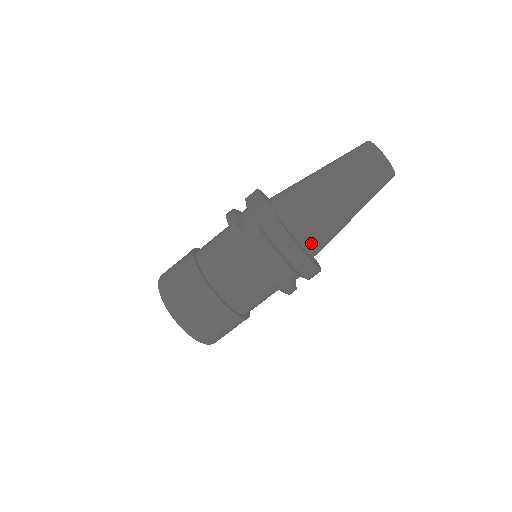
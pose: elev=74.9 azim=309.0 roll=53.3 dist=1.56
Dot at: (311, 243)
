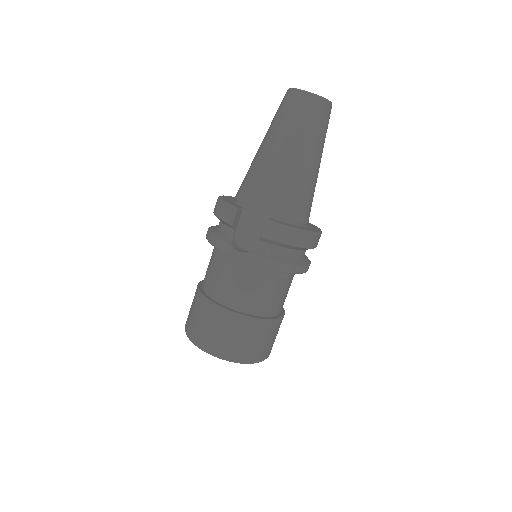
Dot at: (306, 217)
